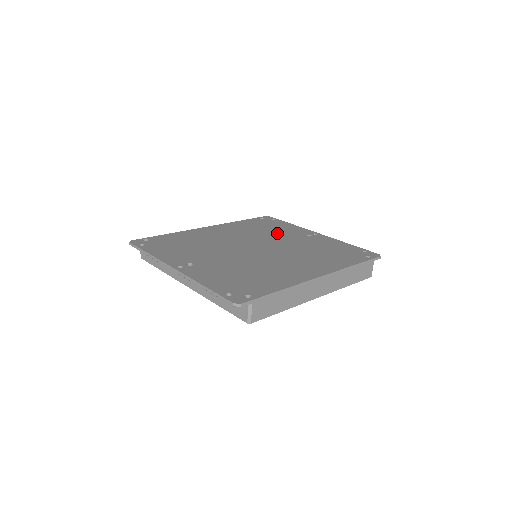
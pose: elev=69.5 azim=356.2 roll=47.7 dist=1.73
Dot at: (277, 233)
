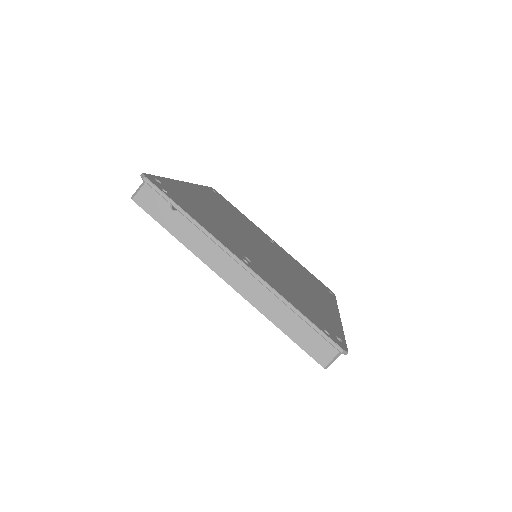
Dot at: (250, 226)
